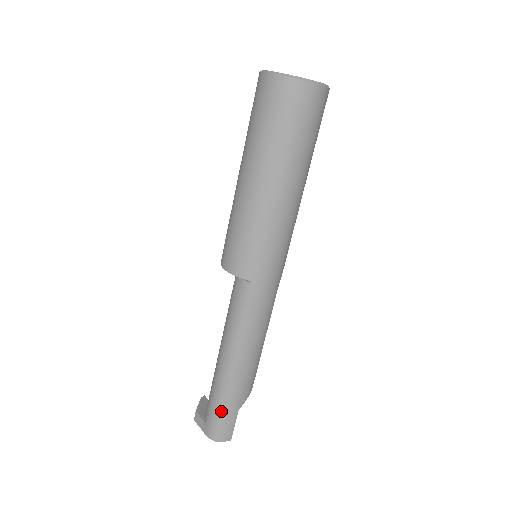
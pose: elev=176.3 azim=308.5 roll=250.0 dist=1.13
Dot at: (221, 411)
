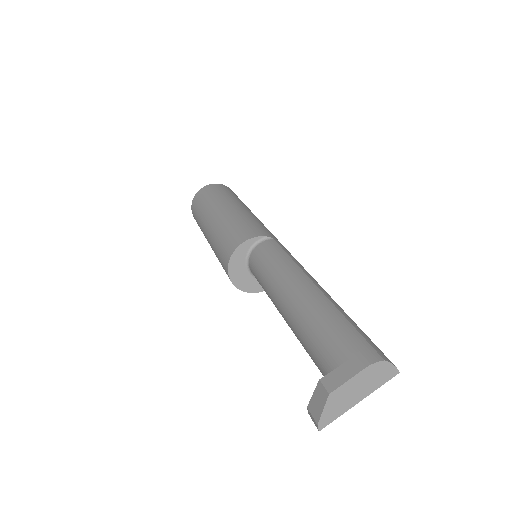
Dot at: (349, 324)
